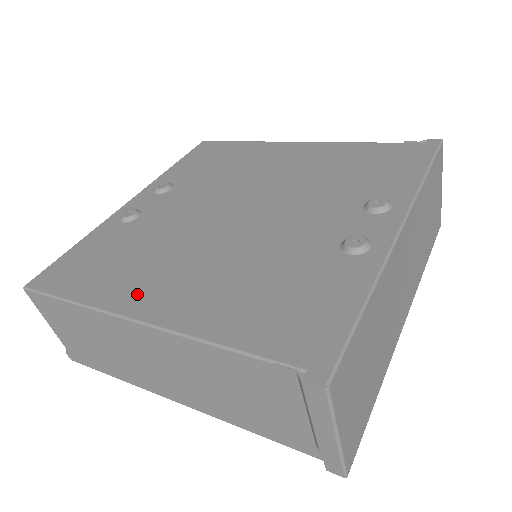
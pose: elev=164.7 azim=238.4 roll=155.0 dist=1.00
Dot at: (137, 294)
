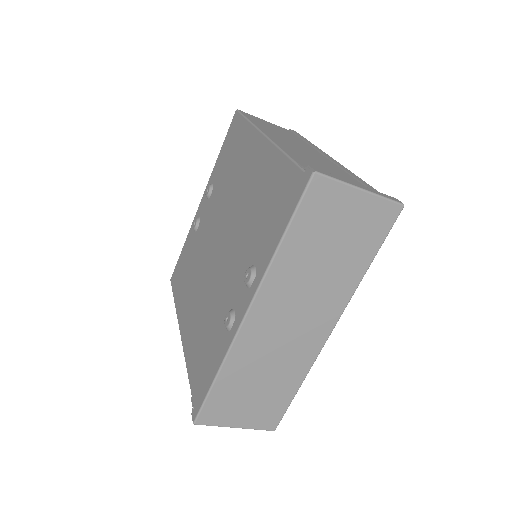
Dot at: (183, 312)
